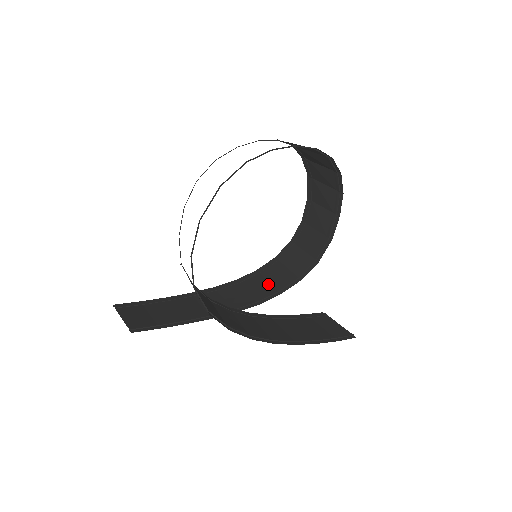
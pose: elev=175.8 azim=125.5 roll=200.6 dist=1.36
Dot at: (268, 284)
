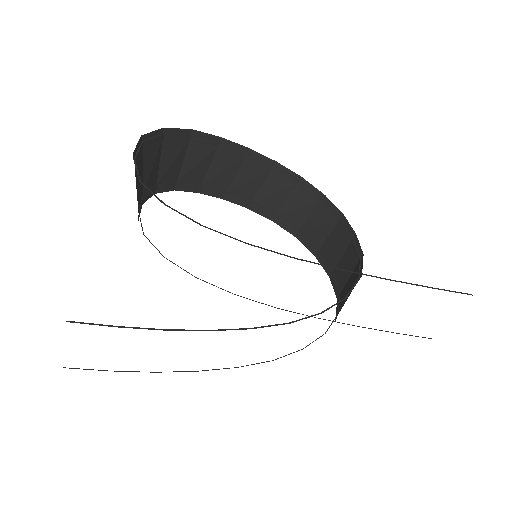
Dot at: occluded
